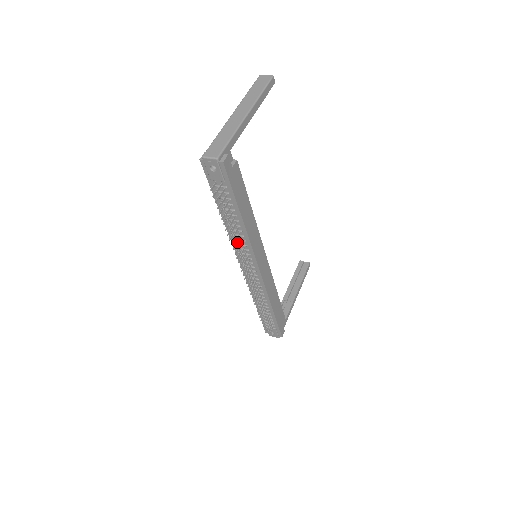
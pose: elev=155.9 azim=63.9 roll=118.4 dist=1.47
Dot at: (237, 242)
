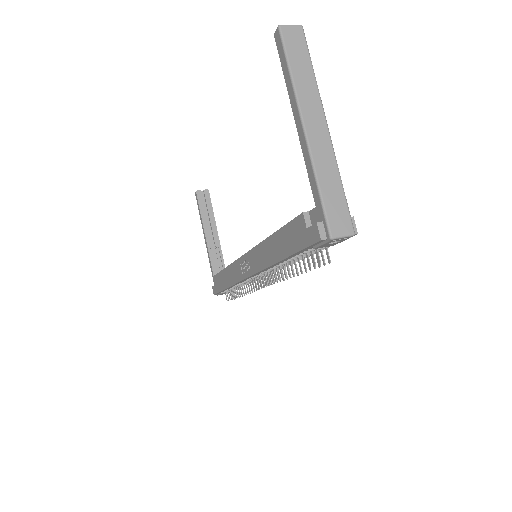
Dot at: (273, 269)
